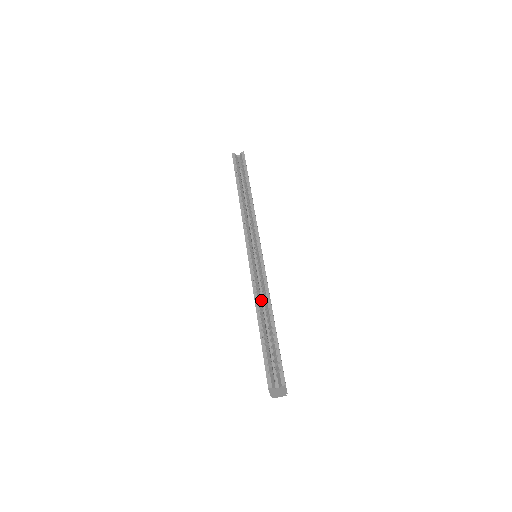
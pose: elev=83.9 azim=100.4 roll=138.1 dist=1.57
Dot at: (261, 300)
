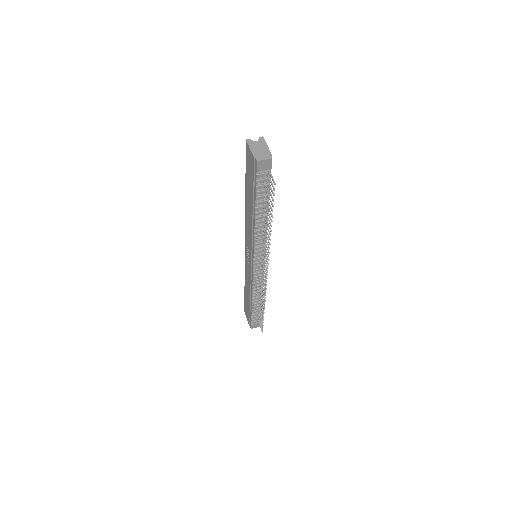
Dot at: occluded
